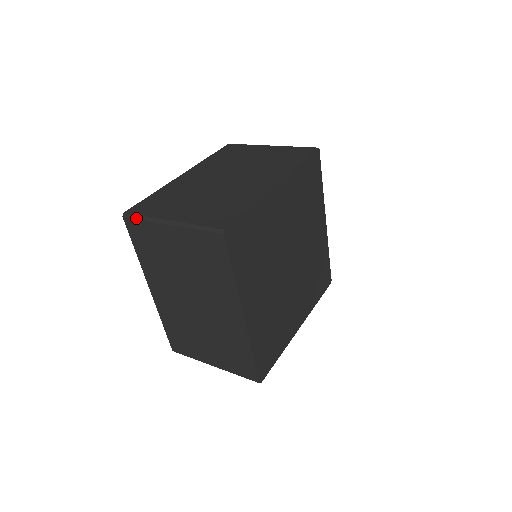
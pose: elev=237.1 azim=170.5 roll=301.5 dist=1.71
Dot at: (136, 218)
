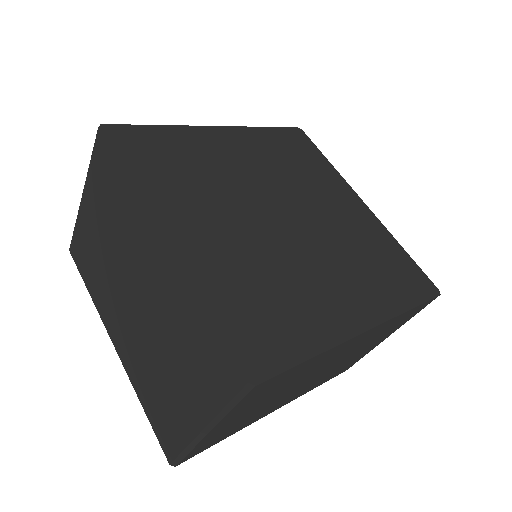
Dot at: (73, 234)
